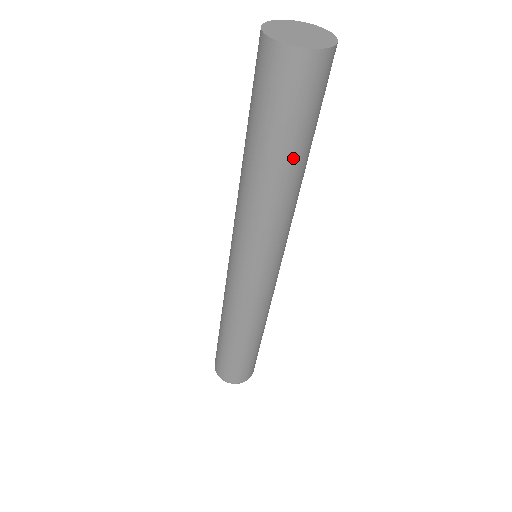
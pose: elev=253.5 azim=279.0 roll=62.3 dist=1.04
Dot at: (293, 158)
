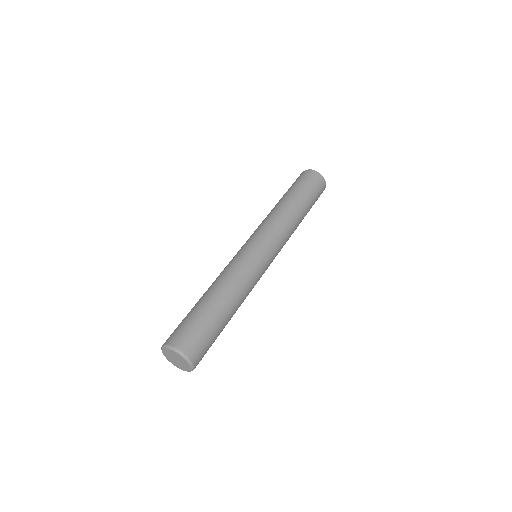
Dot at: (301, 200)
